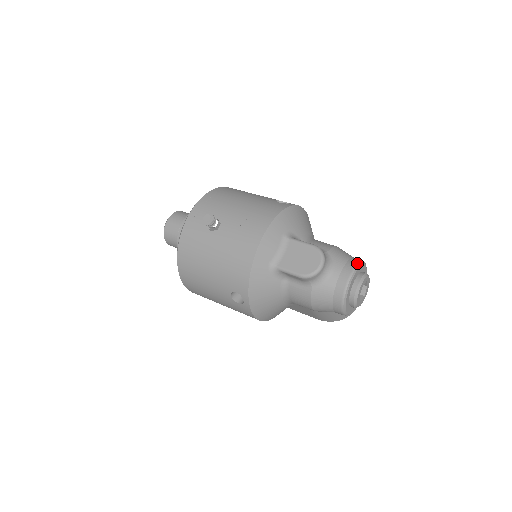
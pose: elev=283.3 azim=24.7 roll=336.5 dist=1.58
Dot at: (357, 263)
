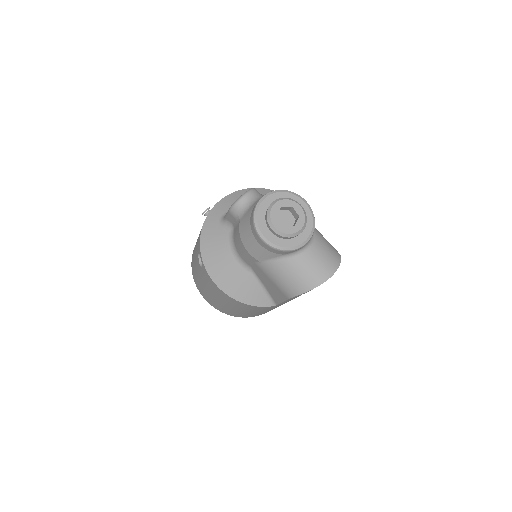
Dot at: (282, 190)
